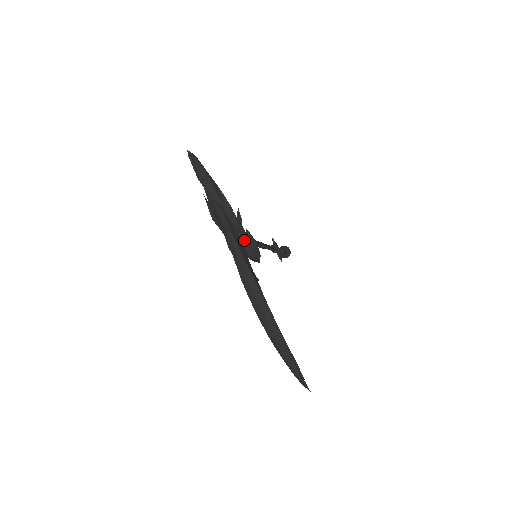
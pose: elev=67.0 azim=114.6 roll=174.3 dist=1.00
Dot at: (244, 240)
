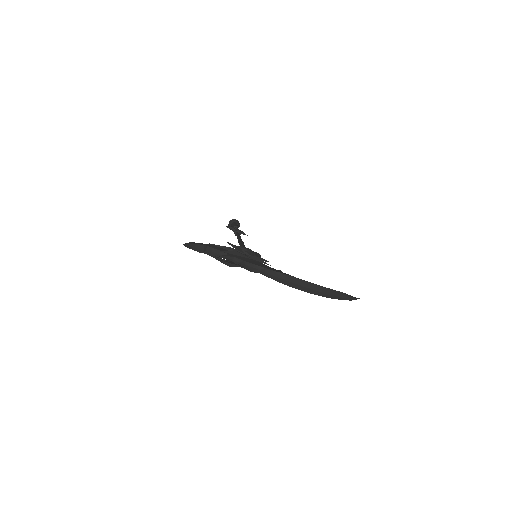
Dot at: (256, 259)
